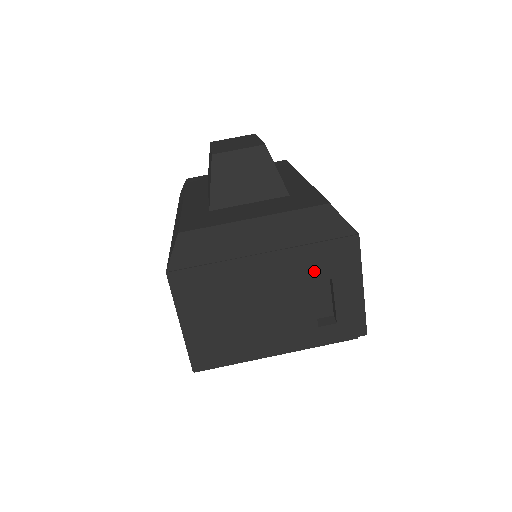
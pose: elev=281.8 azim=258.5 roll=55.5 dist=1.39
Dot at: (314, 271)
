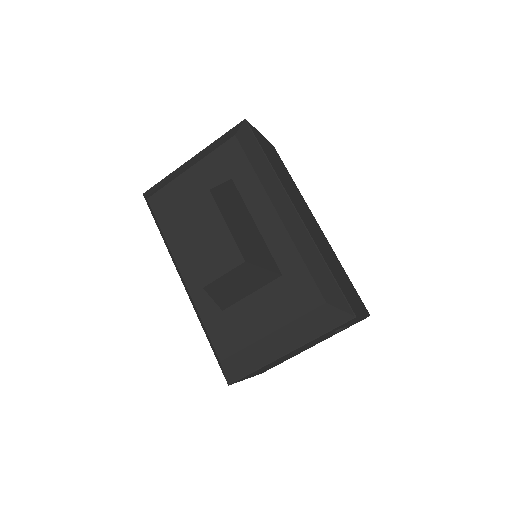
Dot at: (327, 334)
